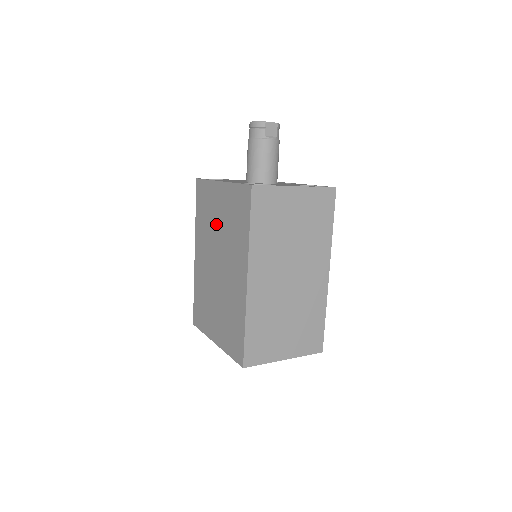
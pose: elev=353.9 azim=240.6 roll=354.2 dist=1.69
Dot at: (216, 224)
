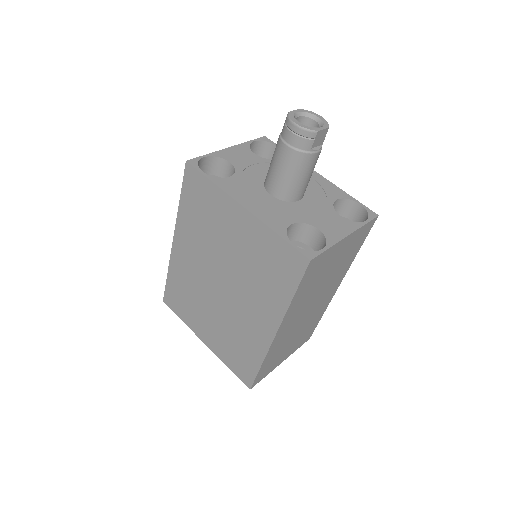
Dot at: (225, 245)
